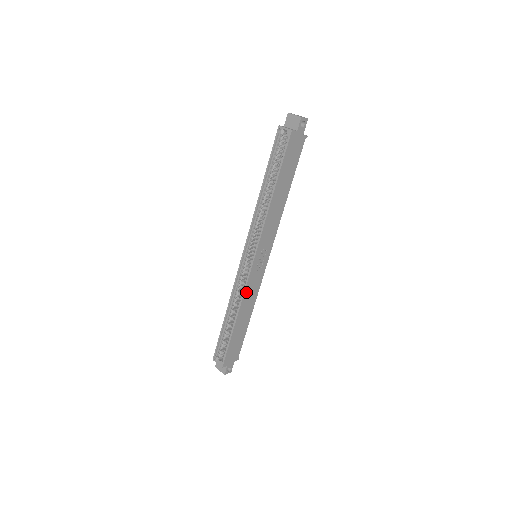
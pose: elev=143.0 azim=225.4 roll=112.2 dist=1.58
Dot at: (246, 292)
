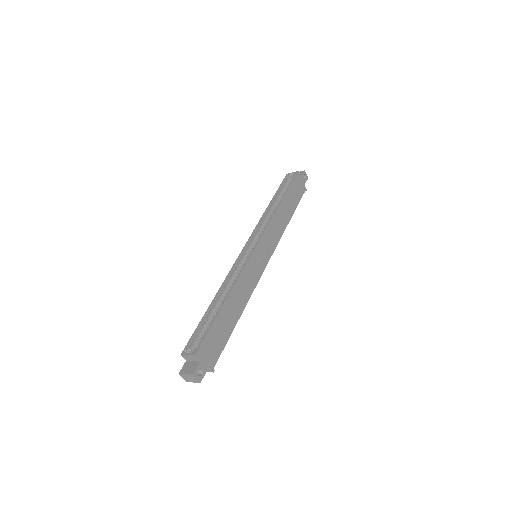
Dot at: (243, 274)
